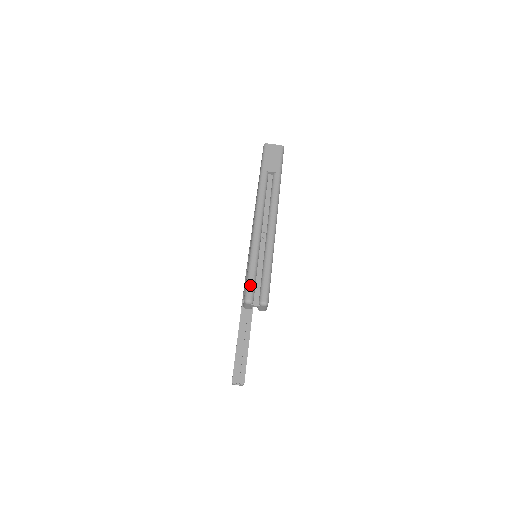
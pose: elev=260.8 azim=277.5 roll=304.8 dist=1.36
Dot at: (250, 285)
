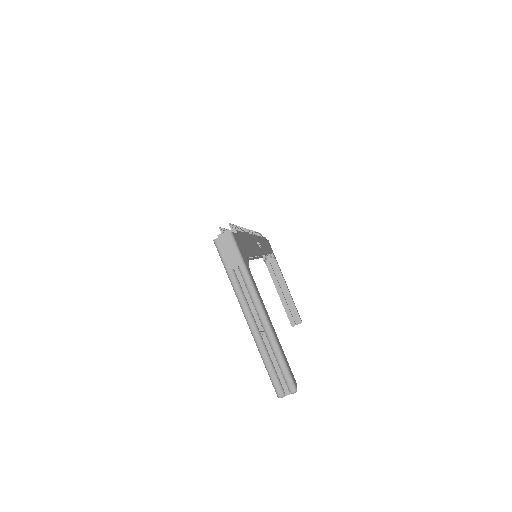
Dot at: (275, 384)
